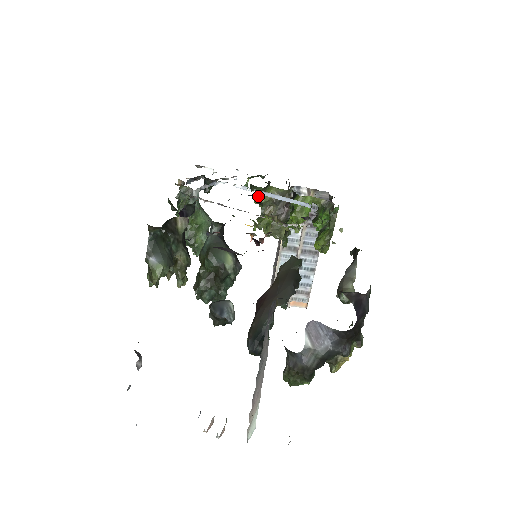
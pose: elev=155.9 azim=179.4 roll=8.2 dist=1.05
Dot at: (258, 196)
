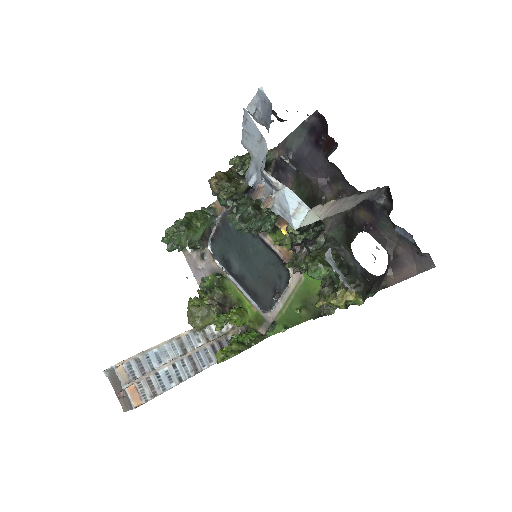
Dot at: (237, 270)
